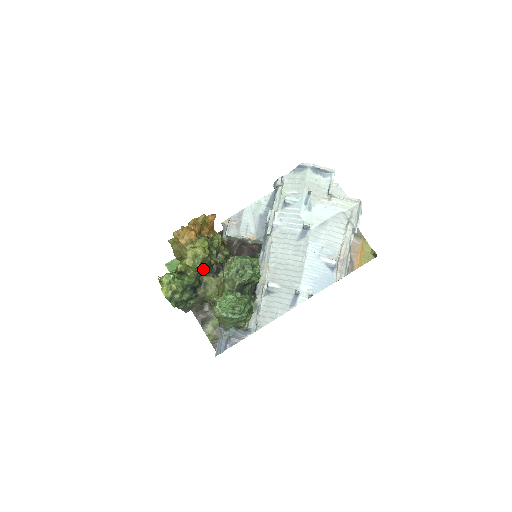
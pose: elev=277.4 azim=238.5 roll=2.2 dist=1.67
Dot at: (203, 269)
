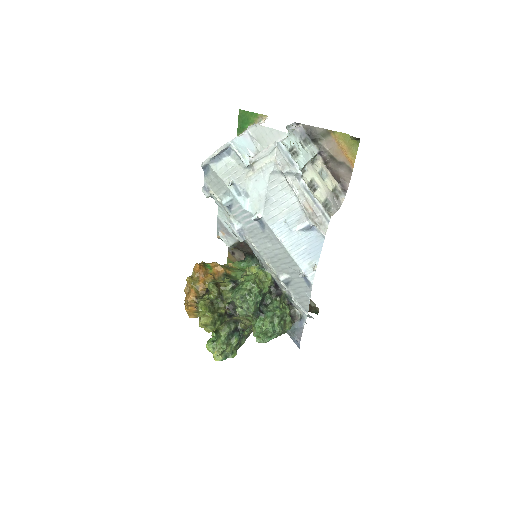
Dot at: (223, 321)
